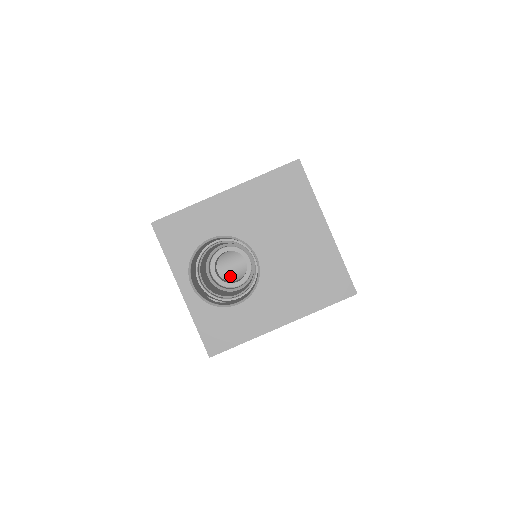
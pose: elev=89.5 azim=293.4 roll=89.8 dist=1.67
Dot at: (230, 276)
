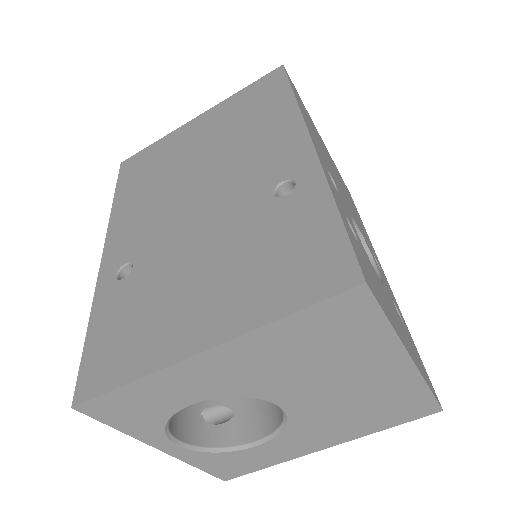
Dot at: occluded
